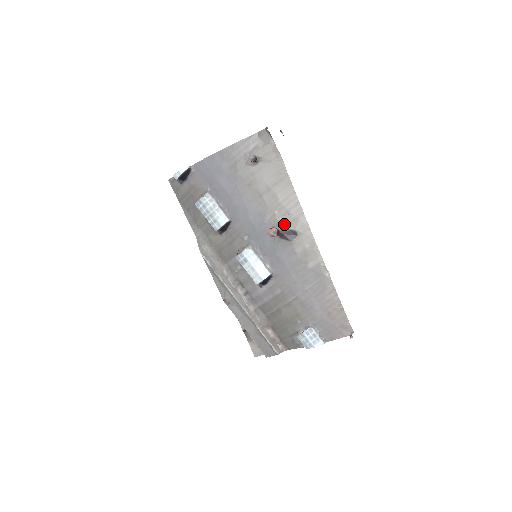
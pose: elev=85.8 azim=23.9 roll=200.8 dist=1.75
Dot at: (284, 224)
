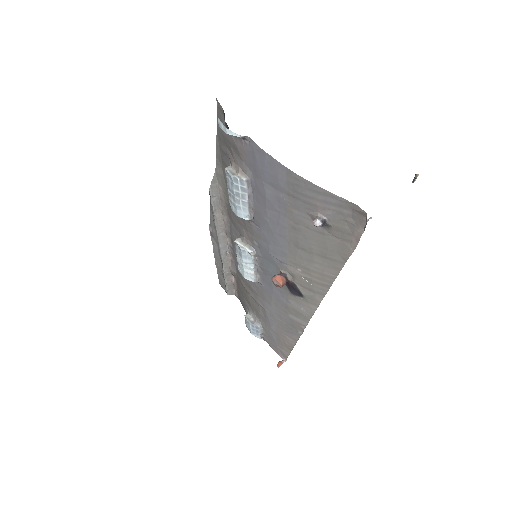
Dot at: (298, 282)
